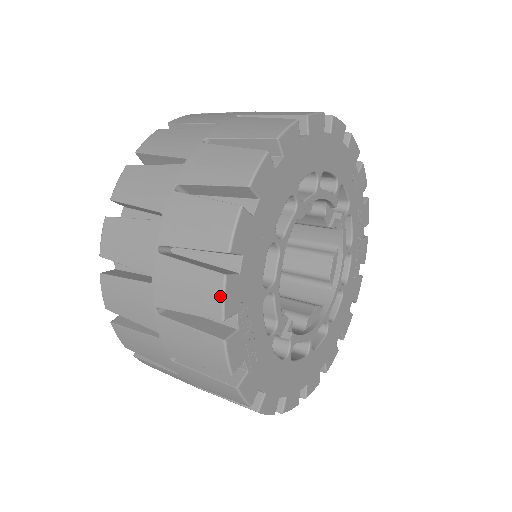
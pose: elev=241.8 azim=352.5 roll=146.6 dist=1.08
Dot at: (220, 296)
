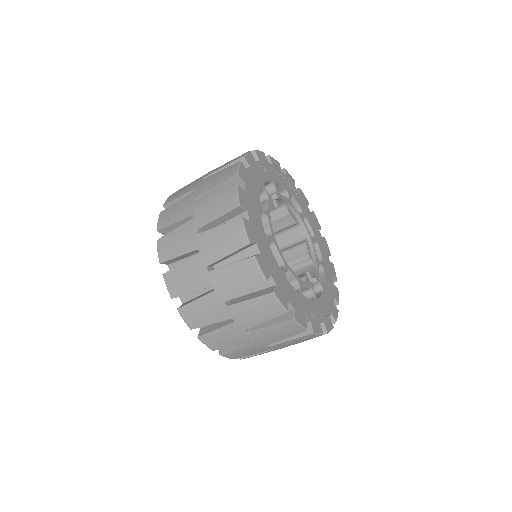
Dot at: (298, 326)
